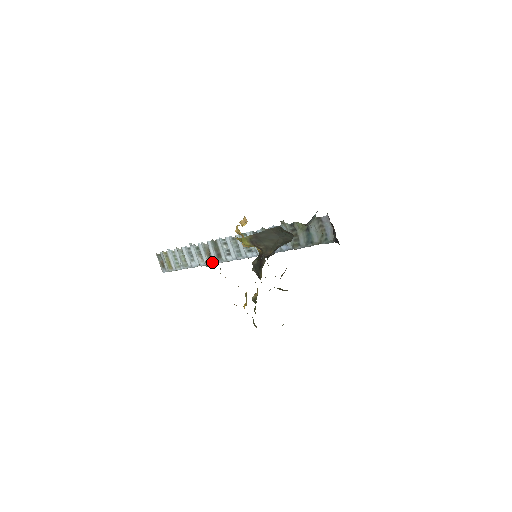
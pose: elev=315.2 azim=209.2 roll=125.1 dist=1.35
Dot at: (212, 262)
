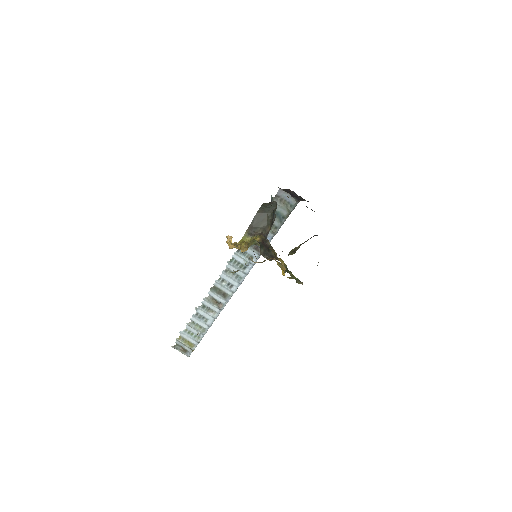
Dot at: (223, 306)
